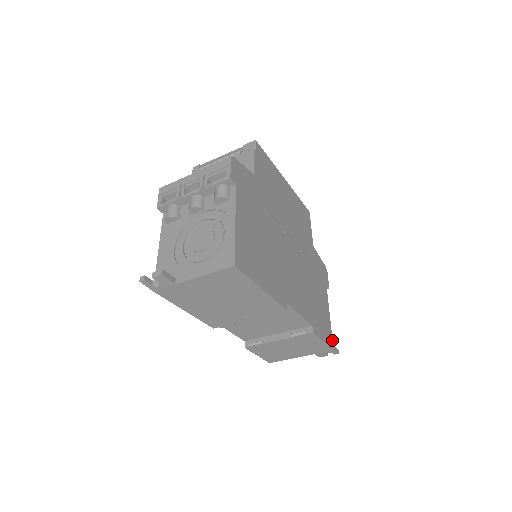
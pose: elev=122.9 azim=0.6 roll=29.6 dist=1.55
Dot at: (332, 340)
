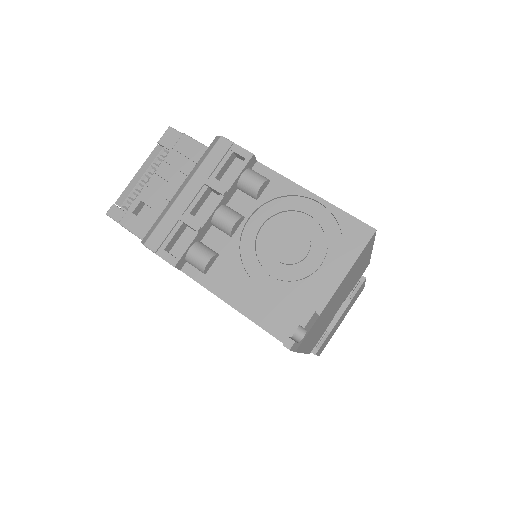
Dot at: occluded
